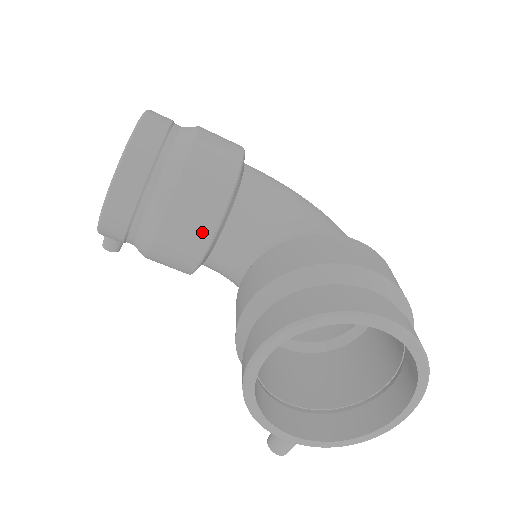
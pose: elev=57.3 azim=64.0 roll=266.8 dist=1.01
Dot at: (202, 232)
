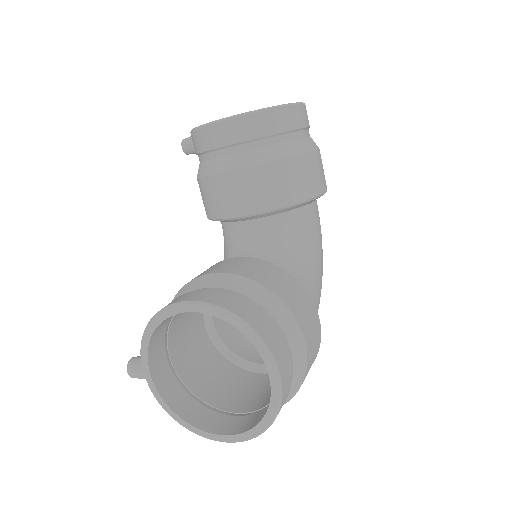
Dot at: (245, 205)
